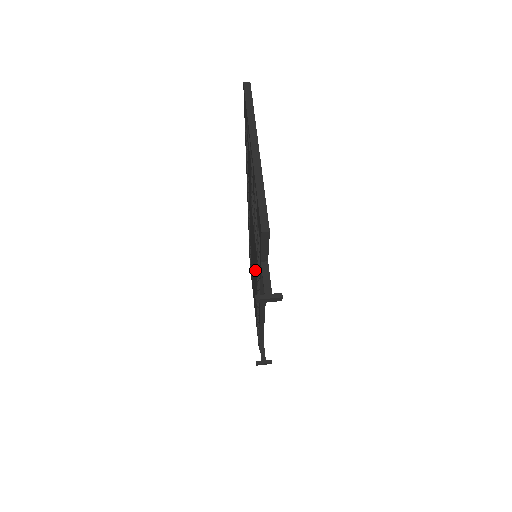
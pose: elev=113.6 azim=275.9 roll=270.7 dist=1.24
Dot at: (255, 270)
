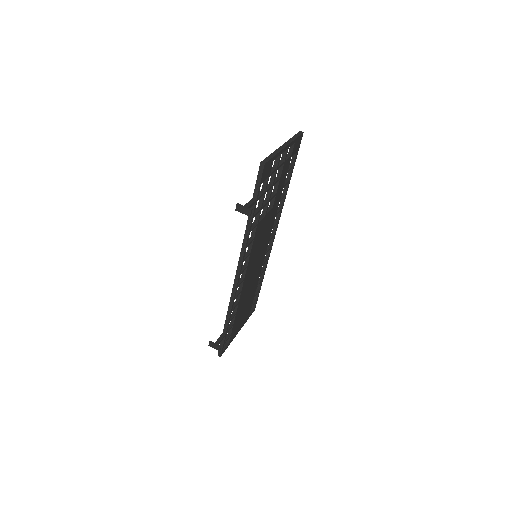
Dot at: occluded
